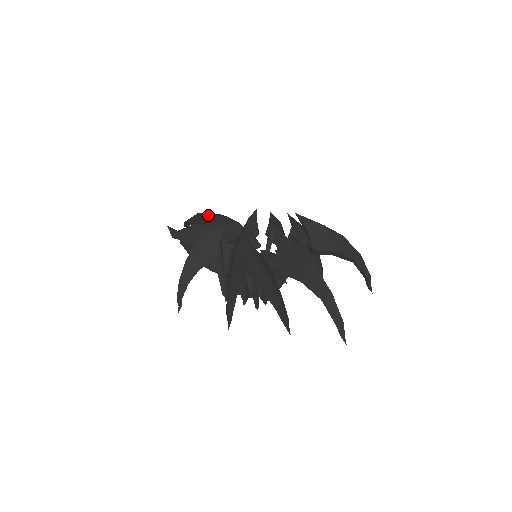
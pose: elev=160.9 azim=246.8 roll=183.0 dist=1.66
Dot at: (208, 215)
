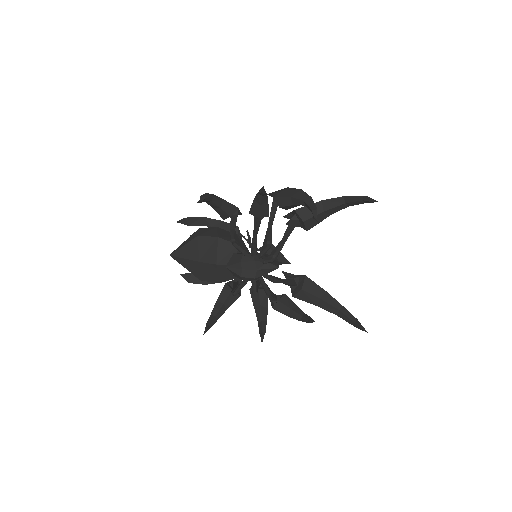
Dot at: occluded
